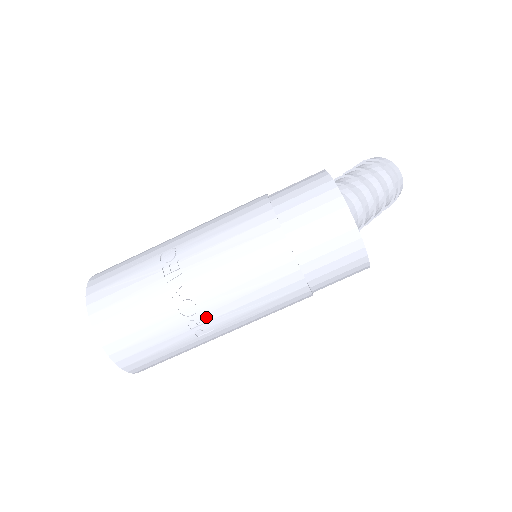
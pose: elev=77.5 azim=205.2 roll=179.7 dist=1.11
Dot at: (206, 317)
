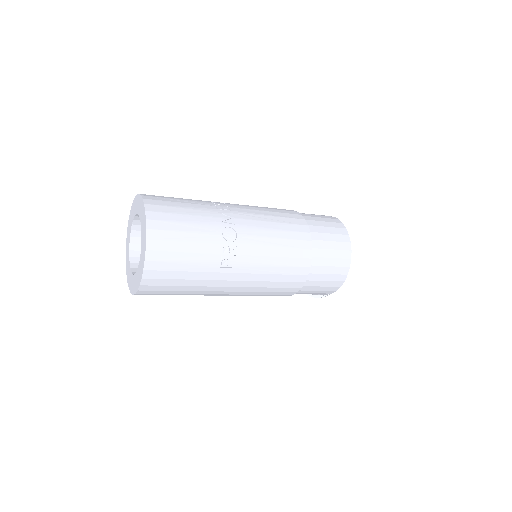
Dot at: (237, 250)
